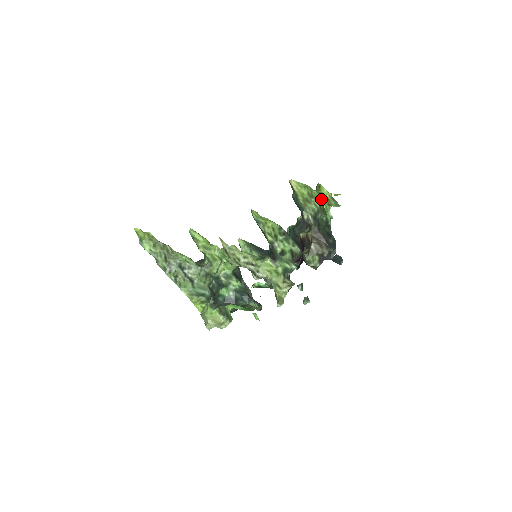
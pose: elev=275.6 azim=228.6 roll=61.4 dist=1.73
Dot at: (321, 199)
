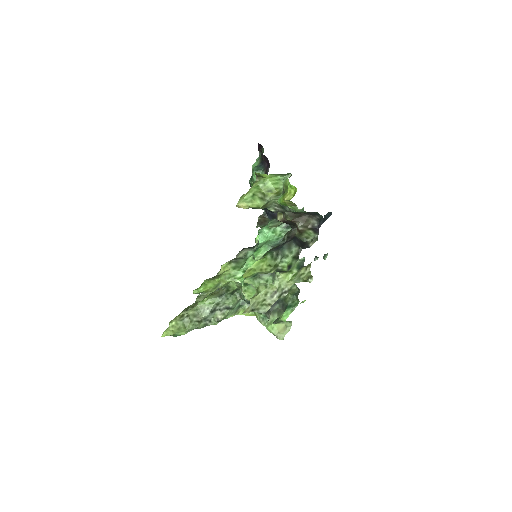
Dot at: (281, 203)
